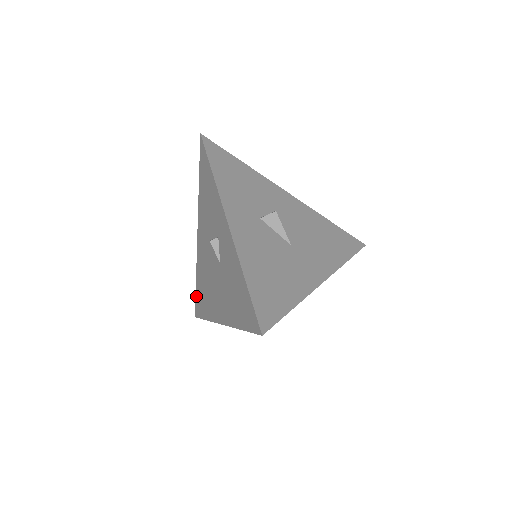
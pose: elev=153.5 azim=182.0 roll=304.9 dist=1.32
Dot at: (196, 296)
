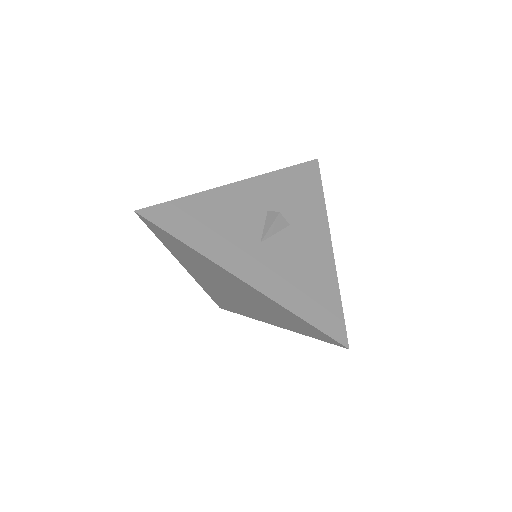
Dot at: occluded
